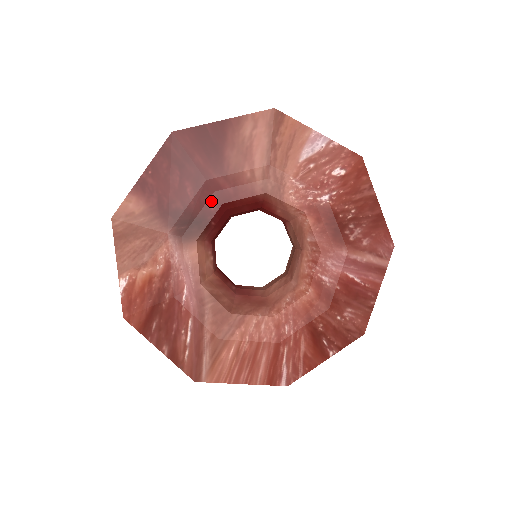
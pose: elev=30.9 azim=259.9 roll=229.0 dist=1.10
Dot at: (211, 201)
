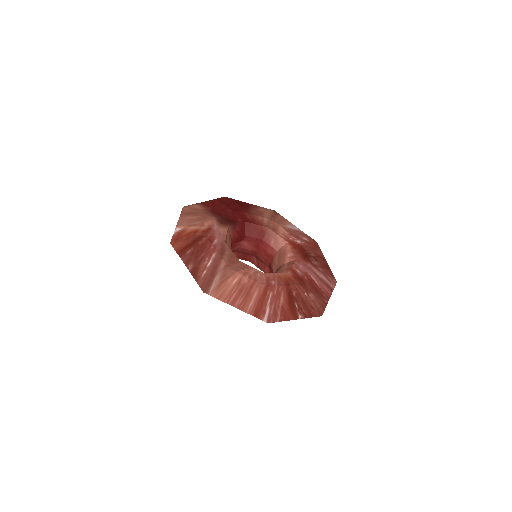
Dot at: (239, 218)
